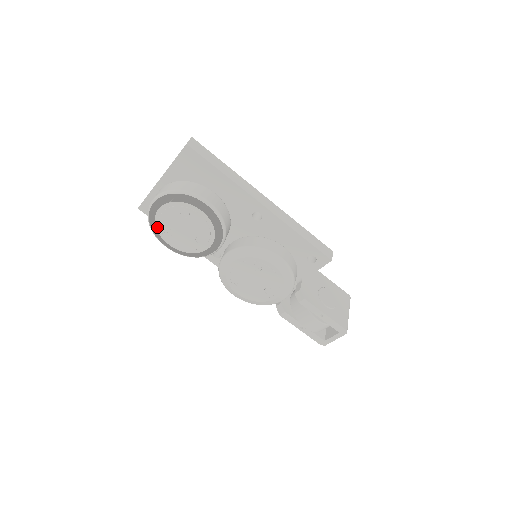
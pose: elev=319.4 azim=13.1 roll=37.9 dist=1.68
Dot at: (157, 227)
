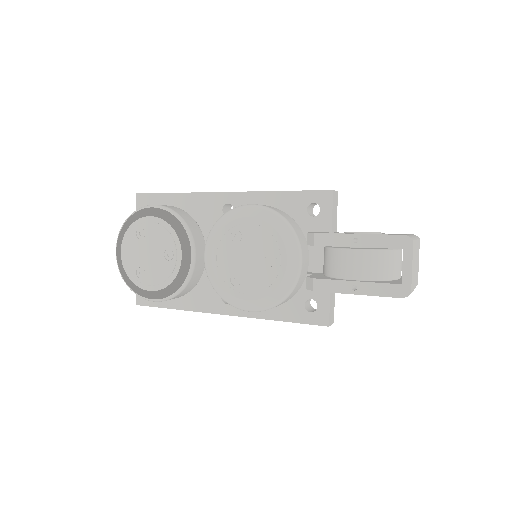
Dot at: (130, 277)
